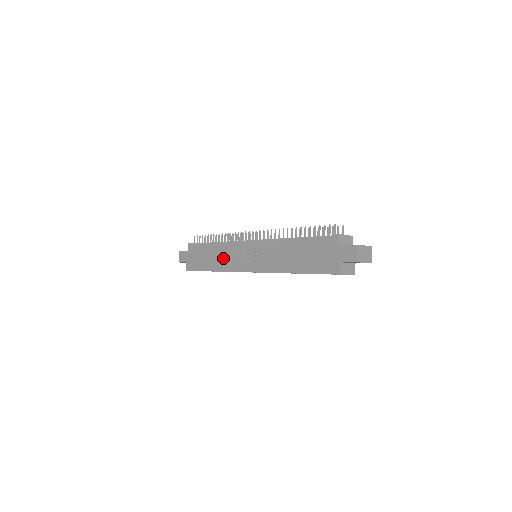
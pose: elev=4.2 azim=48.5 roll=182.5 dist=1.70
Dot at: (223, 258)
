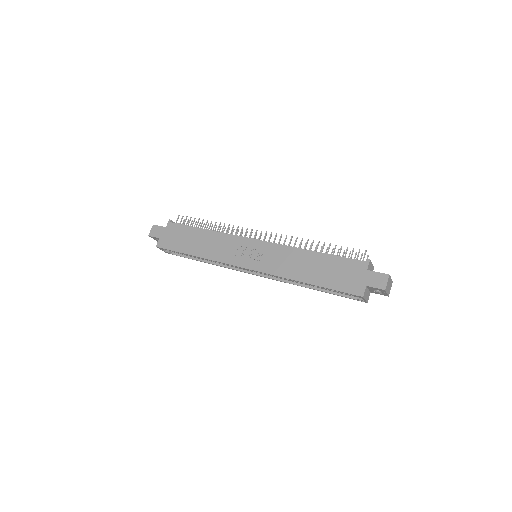
Dot at: (216, 247)
